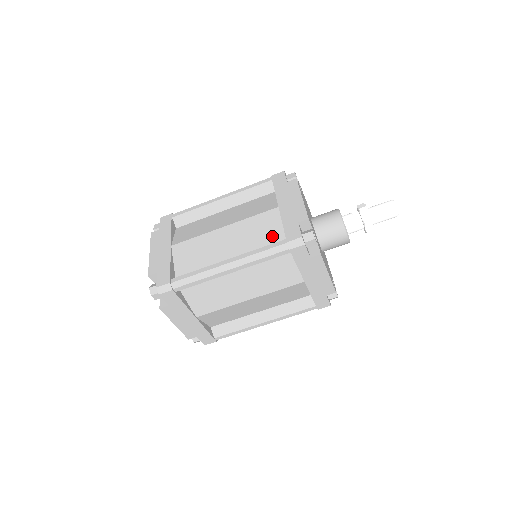
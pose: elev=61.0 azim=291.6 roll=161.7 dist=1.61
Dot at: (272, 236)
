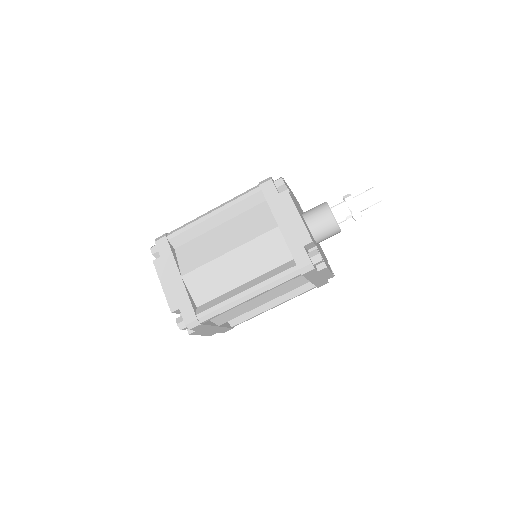
Dot at: occluded
